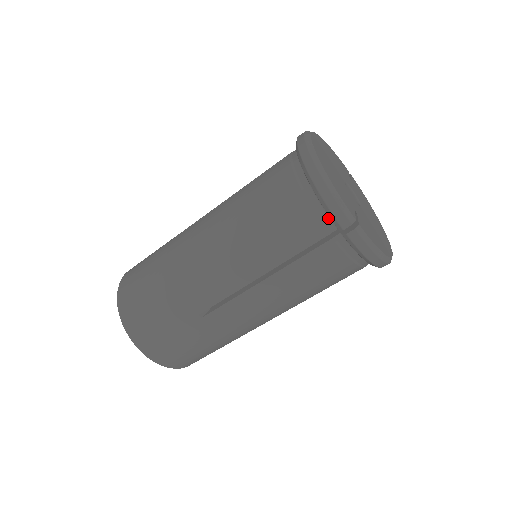
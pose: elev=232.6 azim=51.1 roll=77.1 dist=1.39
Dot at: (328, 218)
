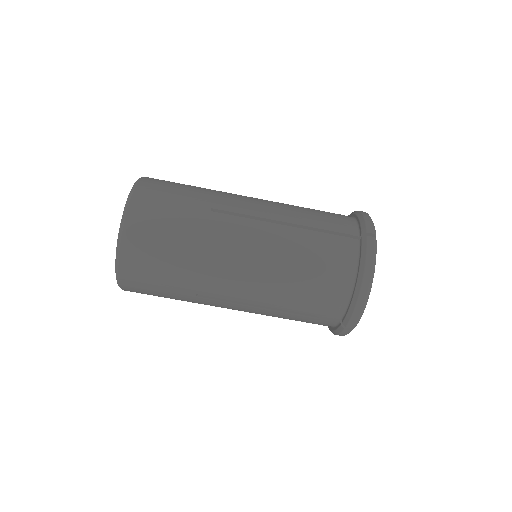
Dot at: (357, 228)
